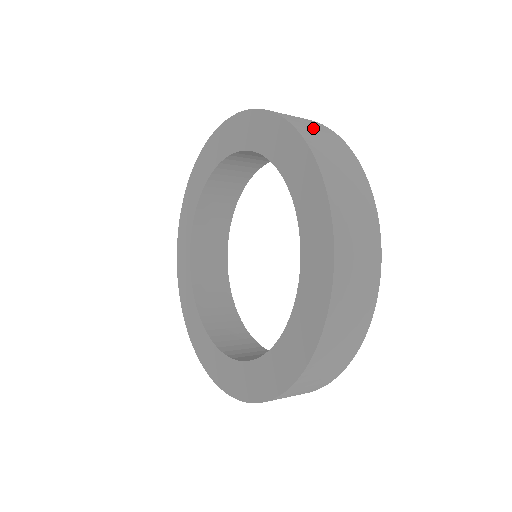
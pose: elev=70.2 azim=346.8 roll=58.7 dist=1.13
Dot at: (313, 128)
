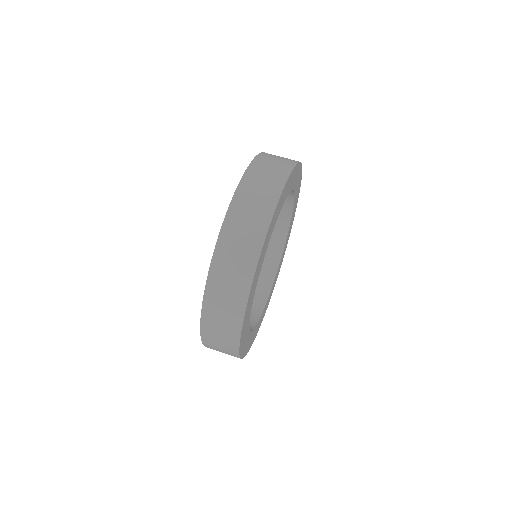
Dot at: (234, 258)
